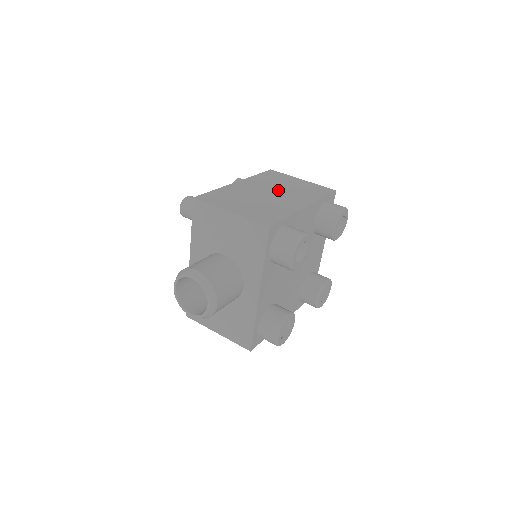
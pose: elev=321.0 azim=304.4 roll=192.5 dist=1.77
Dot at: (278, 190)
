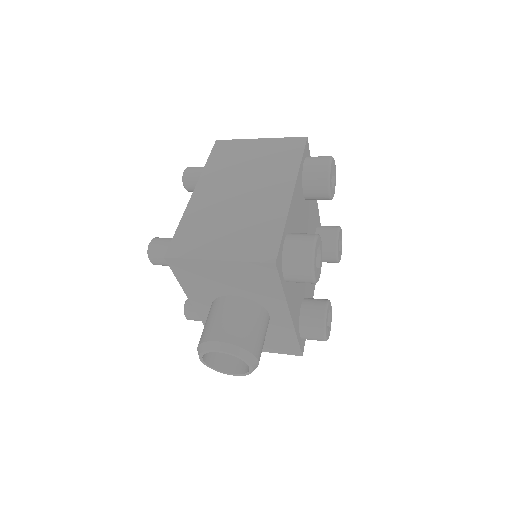
Dot at: (246, 179)
